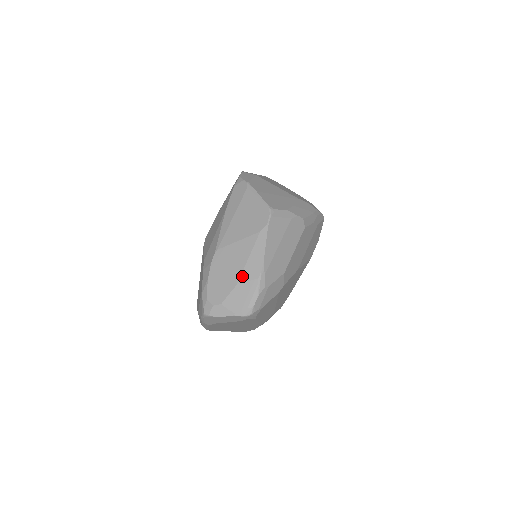
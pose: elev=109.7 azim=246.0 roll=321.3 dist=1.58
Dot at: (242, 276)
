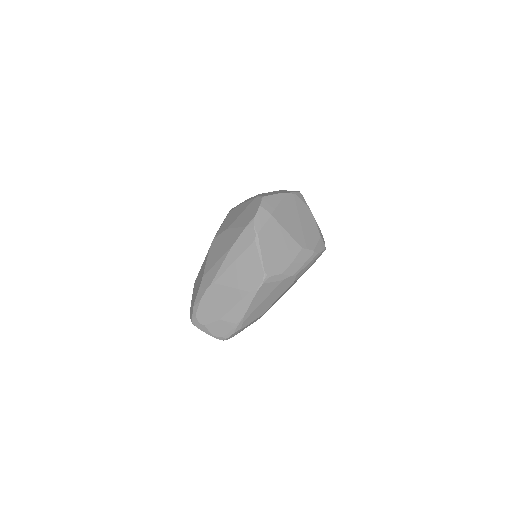
Dot at: (225, 316)
